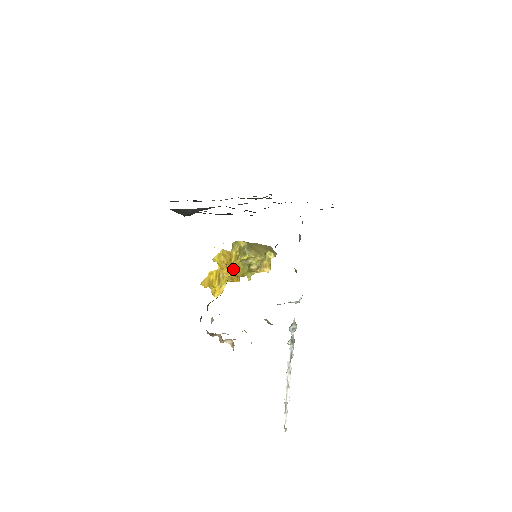
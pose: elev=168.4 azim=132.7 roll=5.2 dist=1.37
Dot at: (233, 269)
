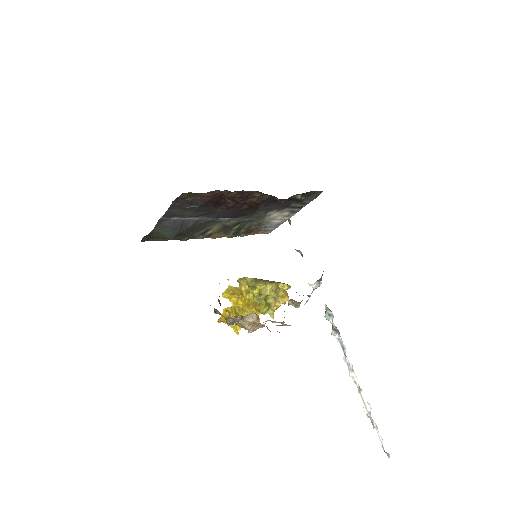
Dot at: (248, 304)
